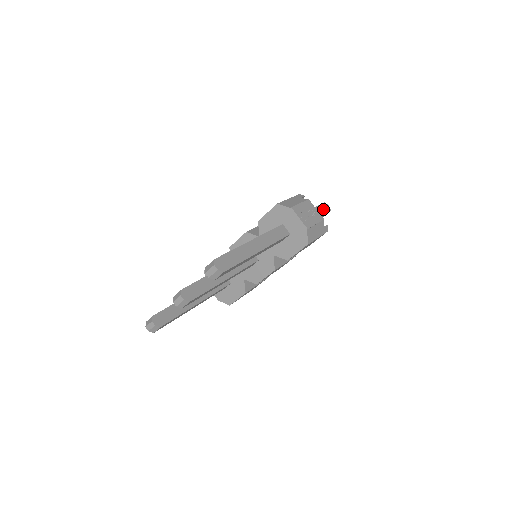
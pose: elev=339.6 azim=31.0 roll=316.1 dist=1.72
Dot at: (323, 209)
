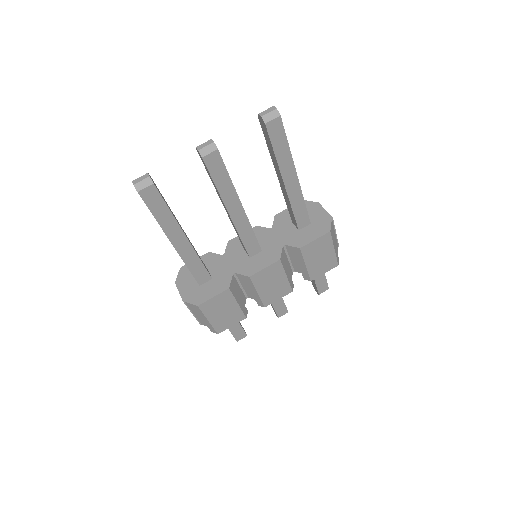
Dot at: occluded
